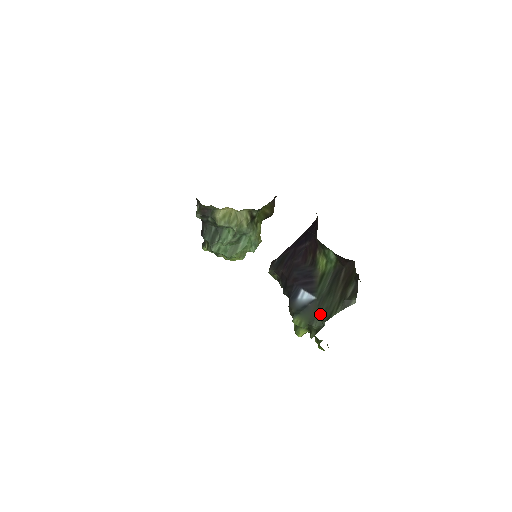
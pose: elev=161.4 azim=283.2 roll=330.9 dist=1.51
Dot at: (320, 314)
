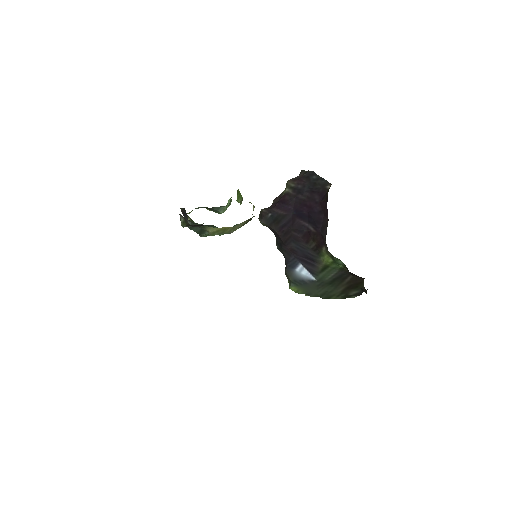
Dot at: (319, 293)
